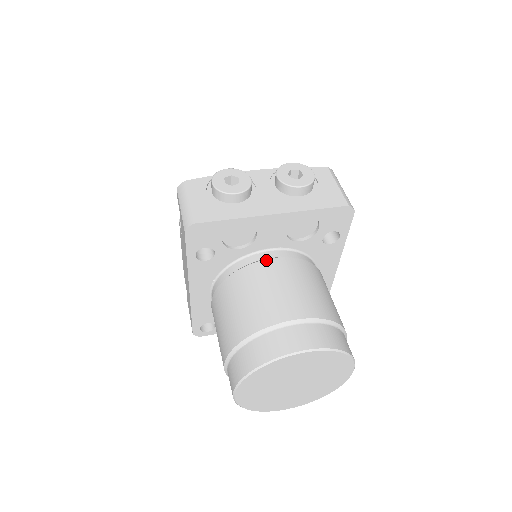
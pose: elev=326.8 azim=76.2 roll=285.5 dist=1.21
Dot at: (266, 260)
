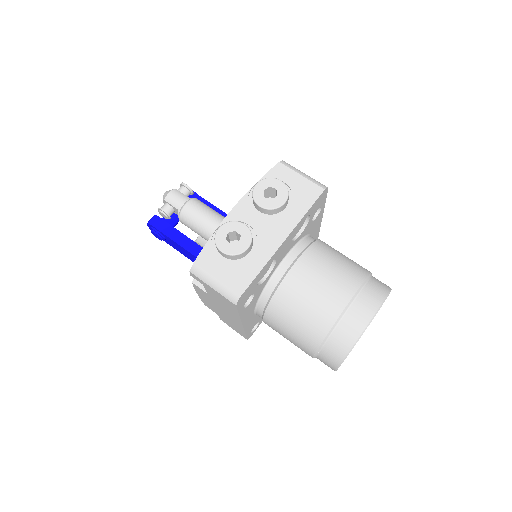
Dot at: (291, 270)
